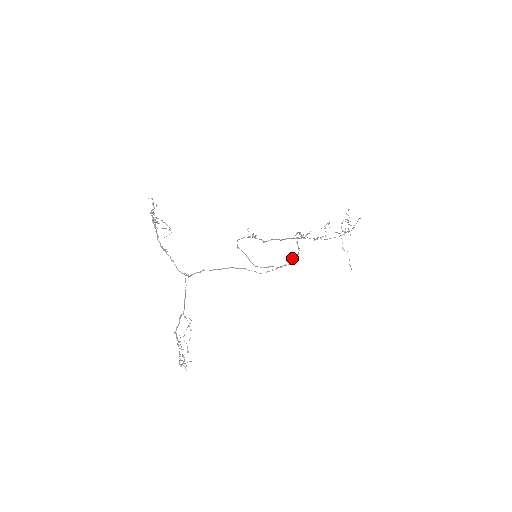
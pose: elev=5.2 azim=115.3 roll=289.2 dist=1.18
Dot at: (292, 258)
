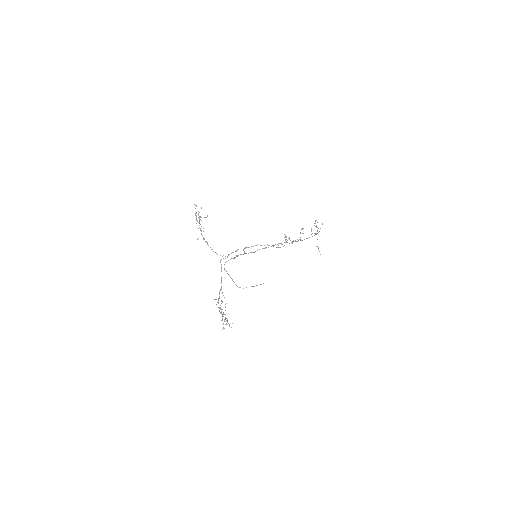
Dot at: (293, 240)
